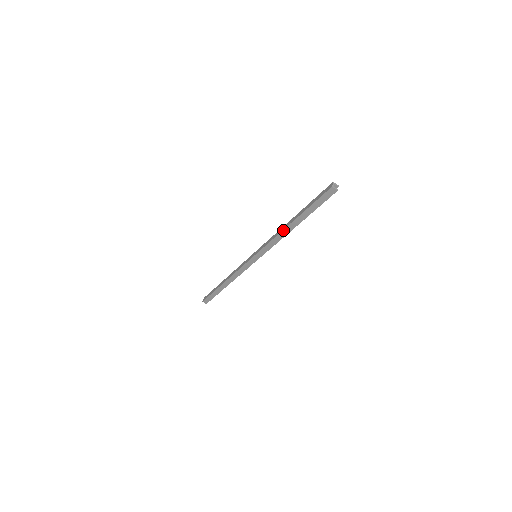
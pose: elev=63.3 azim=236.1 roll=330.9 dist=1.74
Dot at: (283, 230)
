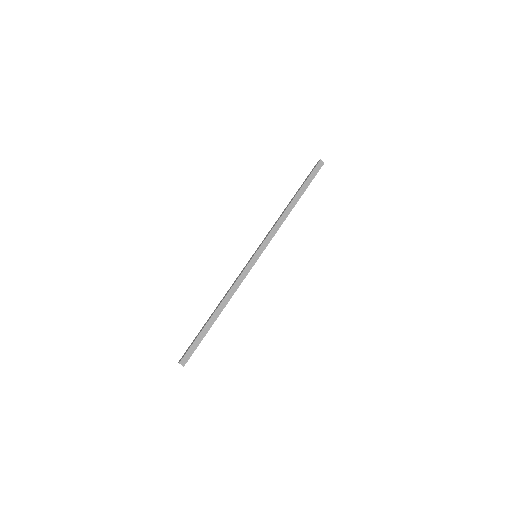
Dot at: (285, 211)
